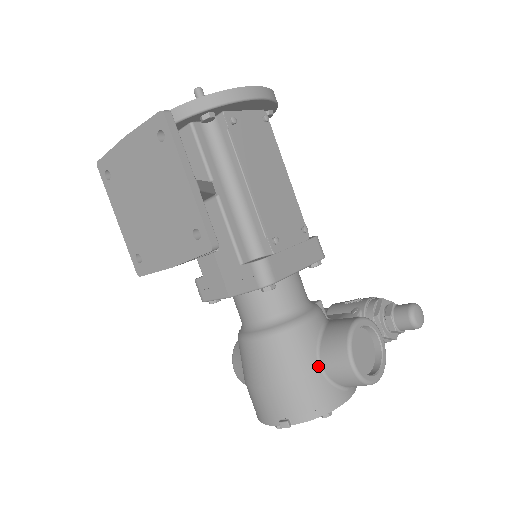
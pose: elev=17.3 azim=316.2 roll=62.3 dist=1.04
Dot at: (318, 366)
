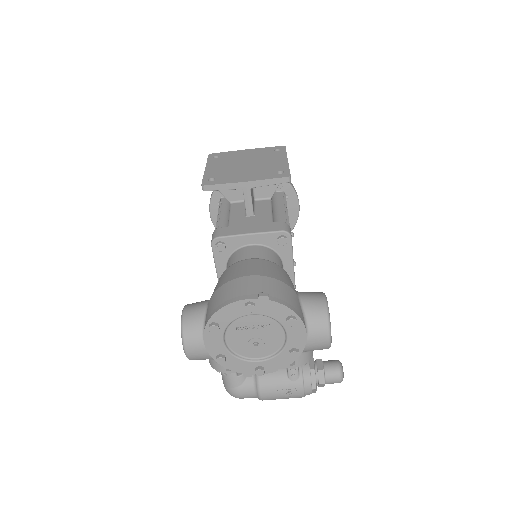
Dot at: (297, 293)
